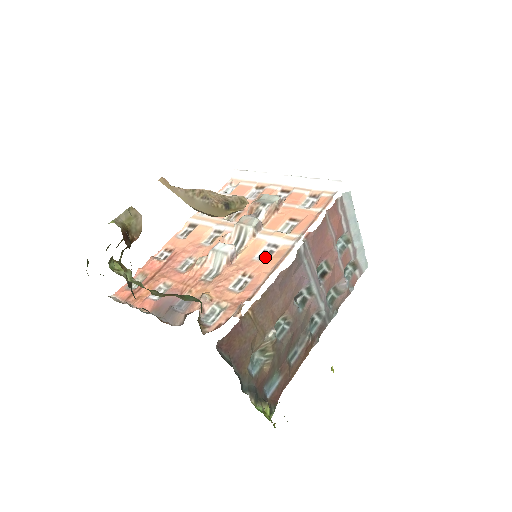
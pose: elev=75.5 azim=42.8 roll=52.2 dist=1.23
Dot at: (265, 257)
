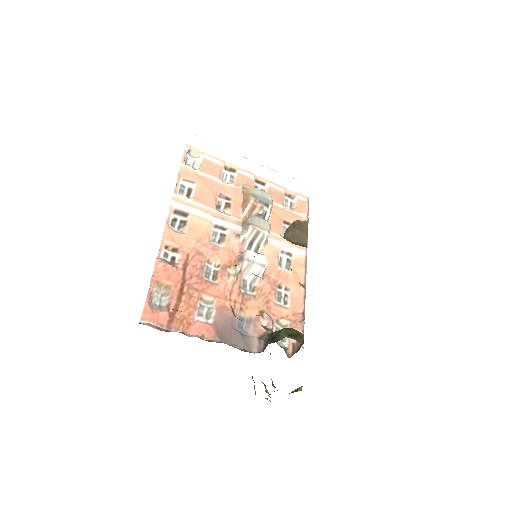
Dot at: (286, 266)
